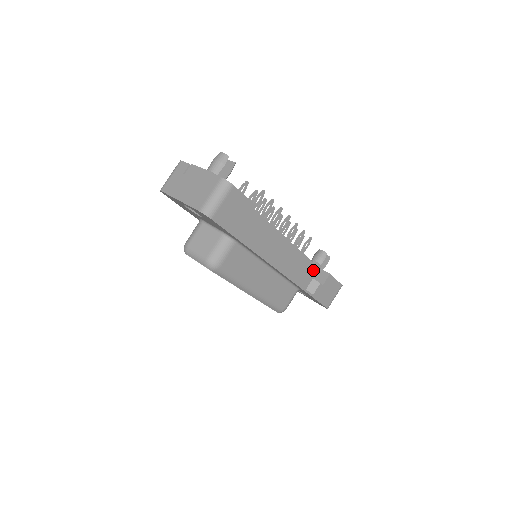
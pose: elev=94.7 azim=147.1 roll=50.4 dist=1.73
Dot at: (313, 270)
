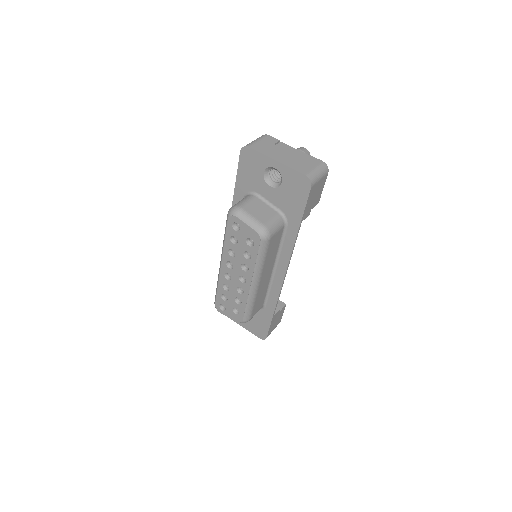
Dot at: occluded
